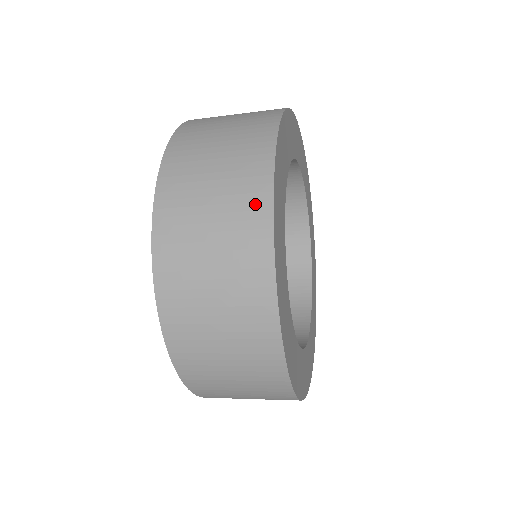
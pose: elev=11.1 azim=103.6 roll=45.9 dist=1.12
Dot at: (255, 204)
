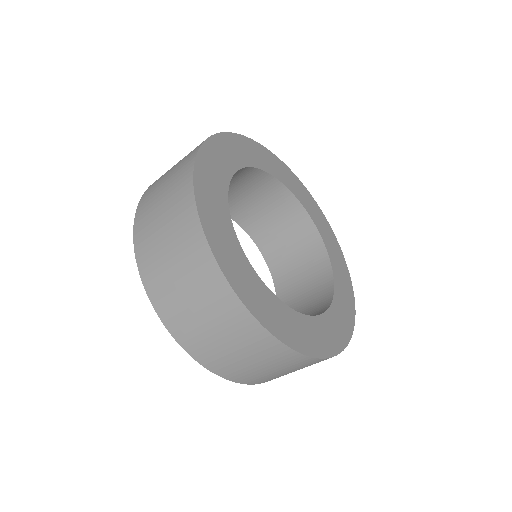
Dot at: occluded
